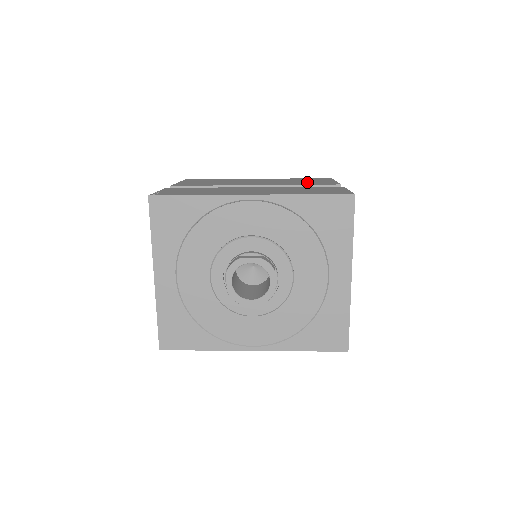
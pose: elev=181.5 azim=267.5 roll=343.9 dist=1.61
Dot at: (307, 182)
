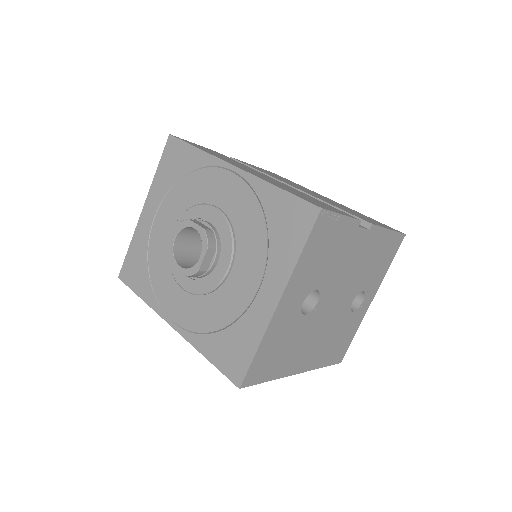
Dot at: occluded
